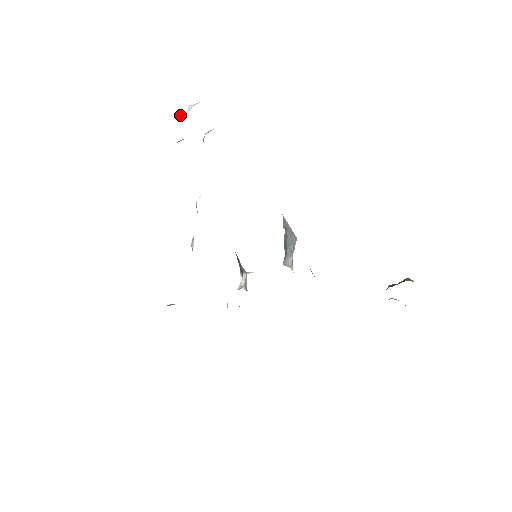
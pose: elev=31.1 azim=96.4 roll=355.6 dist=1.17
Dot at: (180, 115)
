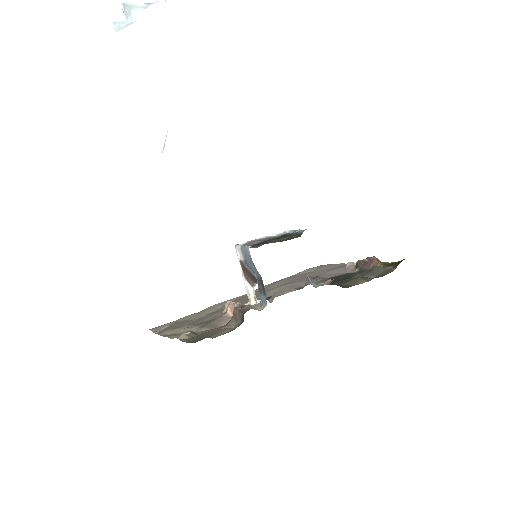
Dot at: (114, 27)
